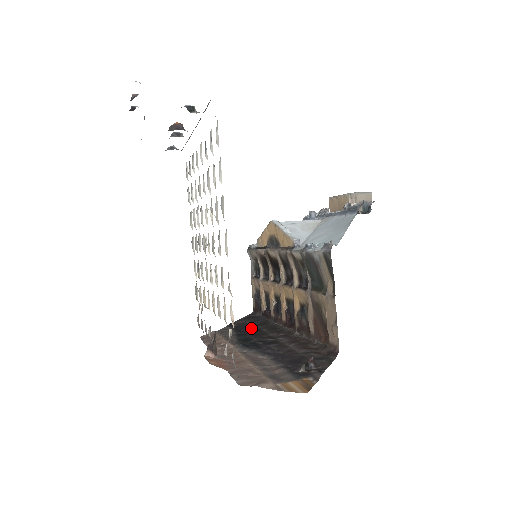
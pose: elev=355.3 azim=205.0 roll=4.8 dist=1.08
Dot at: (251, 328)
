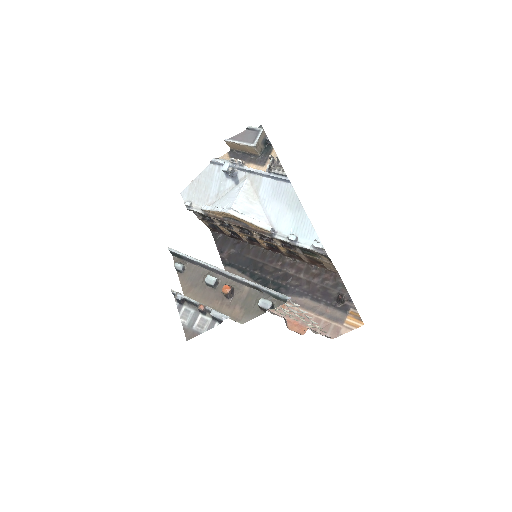
Dot at: (245, 261)
